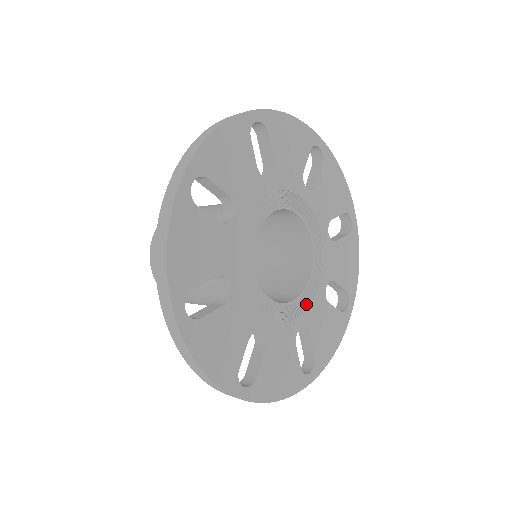
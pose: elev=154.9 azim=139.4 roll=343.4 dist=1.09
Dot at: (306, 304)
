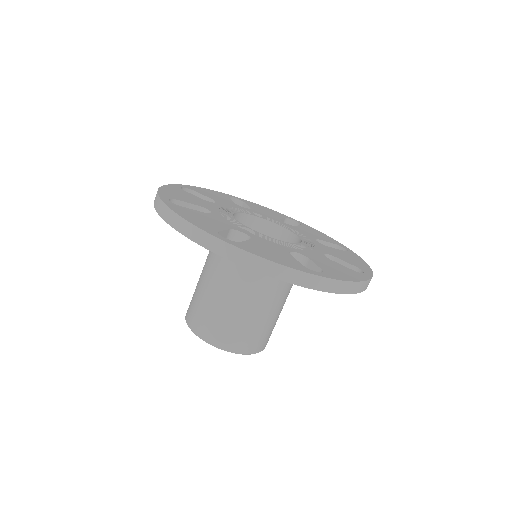
Dot at: (312, 246)
